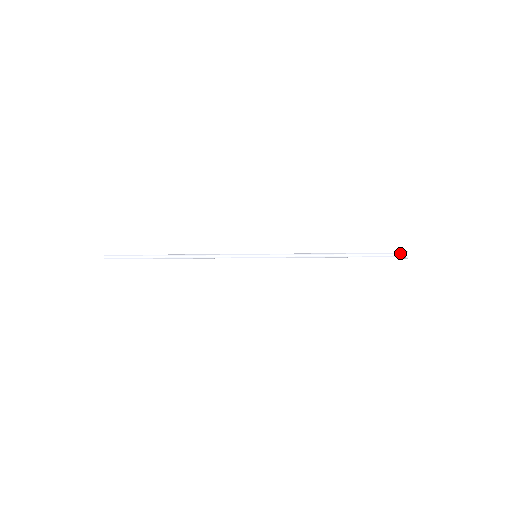
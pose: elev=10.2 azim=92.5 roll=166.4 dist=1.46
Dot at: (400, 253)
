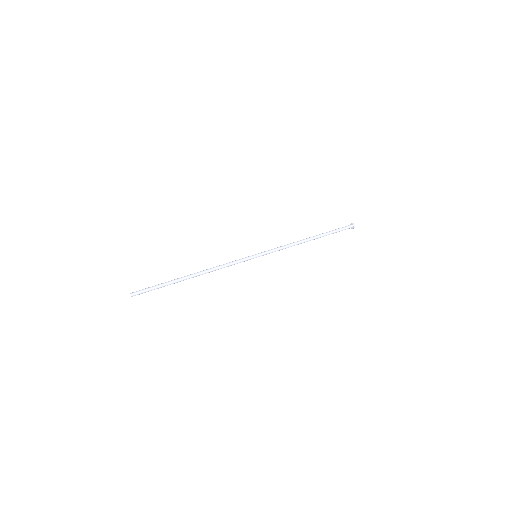
Dot at: (349, 226)
